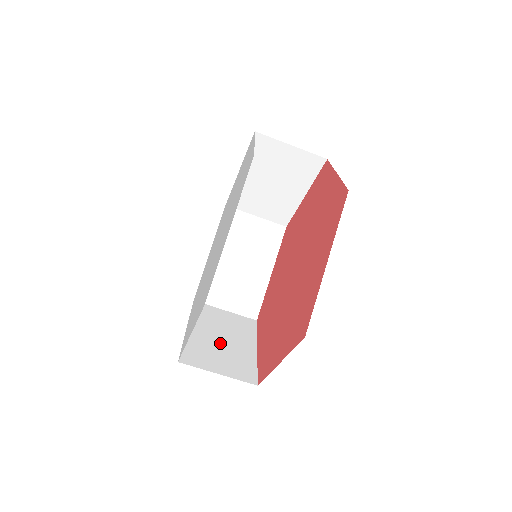
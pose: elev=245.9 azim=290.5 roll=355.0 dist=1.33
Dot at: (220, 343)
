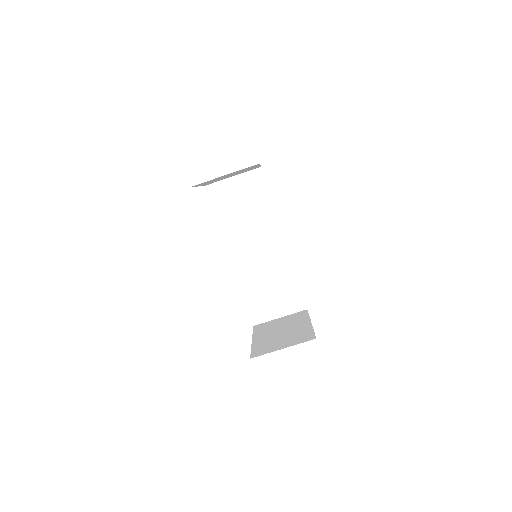
Dot at: (269, 286)
